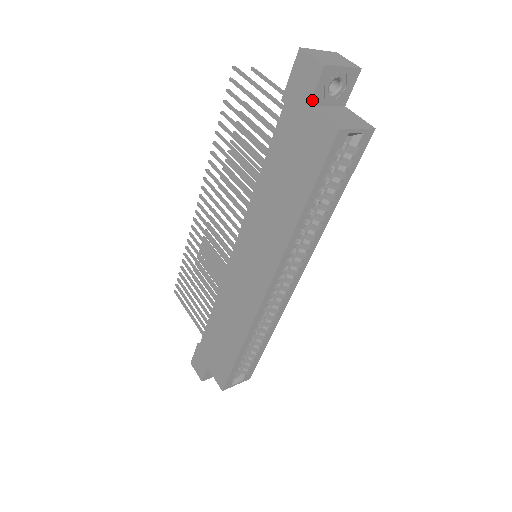
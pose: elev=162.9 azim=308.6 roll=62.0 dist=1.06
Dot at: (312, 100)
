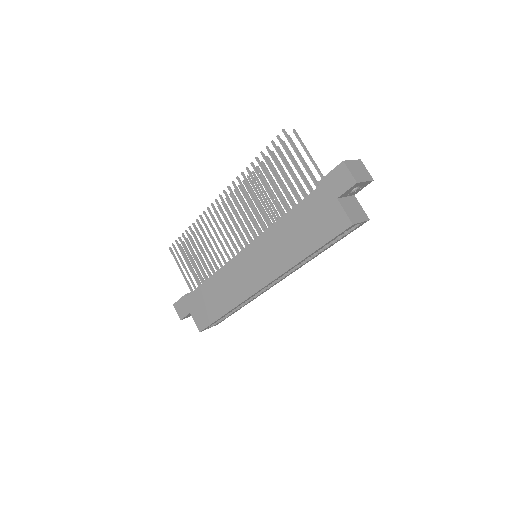
Dot at: (340, 196)
